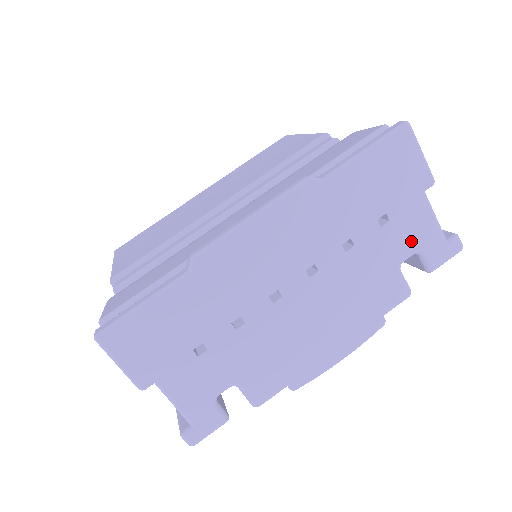
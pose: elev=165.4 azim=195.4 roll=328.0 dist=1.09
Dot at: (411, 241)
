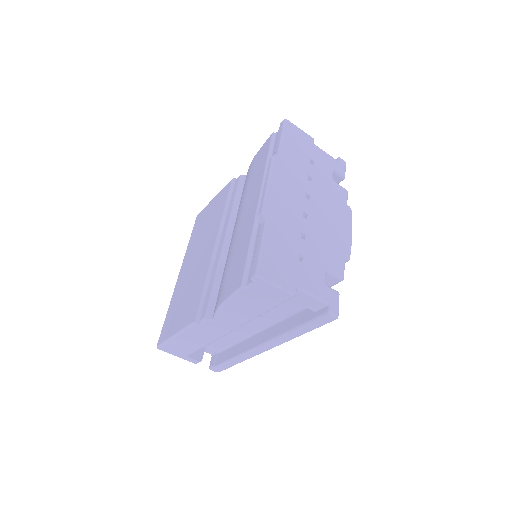
Dot at: (327, 167)
